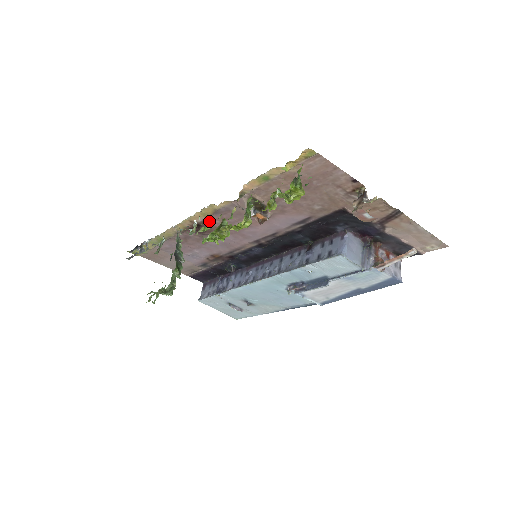
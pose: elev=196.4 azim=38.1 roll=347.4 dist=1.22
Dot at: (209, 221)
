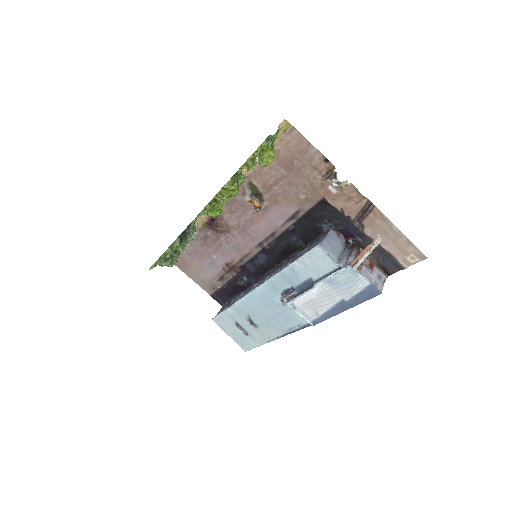
Dot at: (221, 214)
